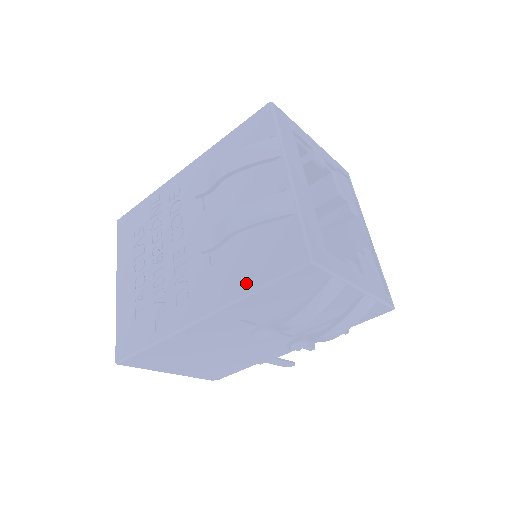
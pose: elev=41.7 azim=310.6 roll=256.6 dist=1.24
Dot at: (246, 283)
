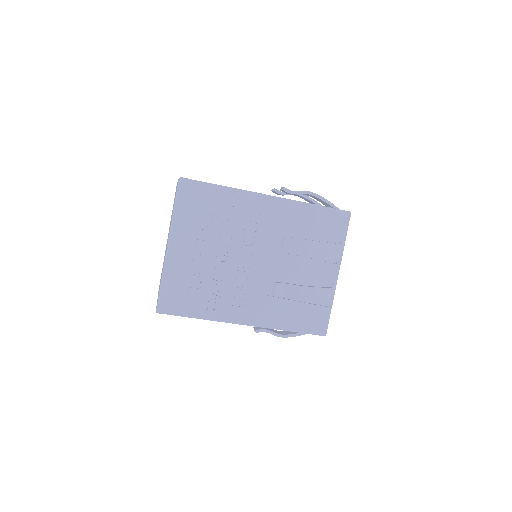
Dot at: (286, 324)
